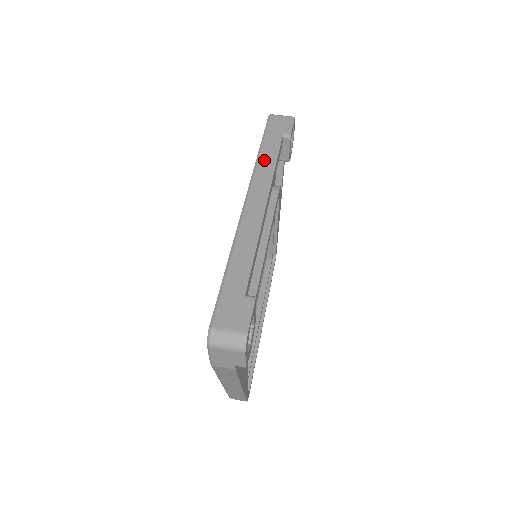
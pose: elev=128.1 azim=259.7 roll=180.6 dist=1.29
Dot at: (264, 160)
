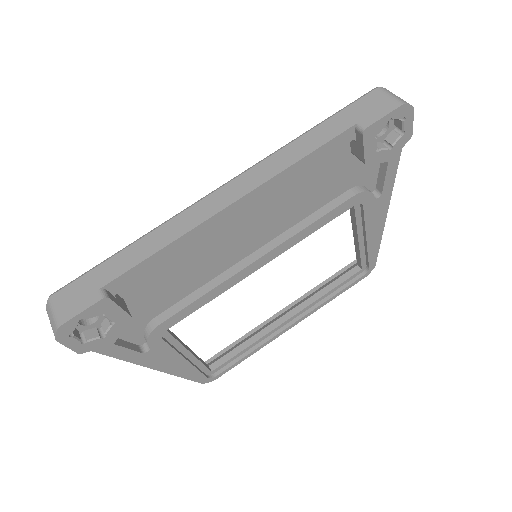
Dot at: (293, 148)
